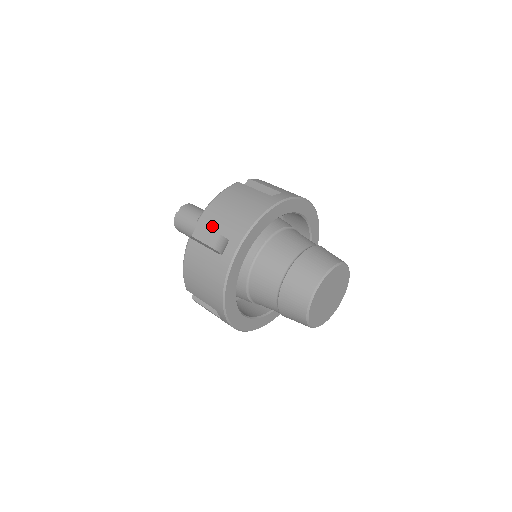
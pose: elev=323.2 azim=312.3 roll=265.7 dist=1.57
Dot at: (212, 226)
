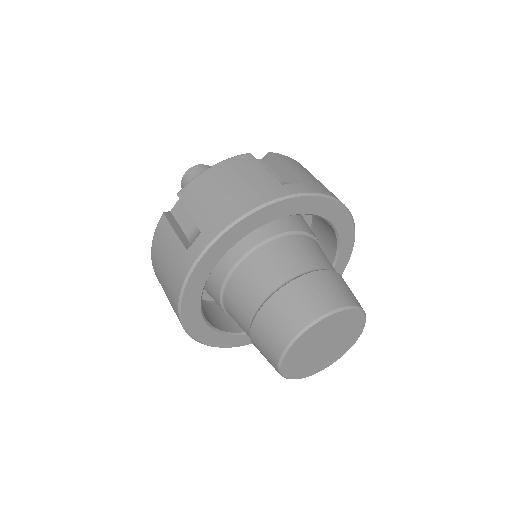
Dot at: occluded
